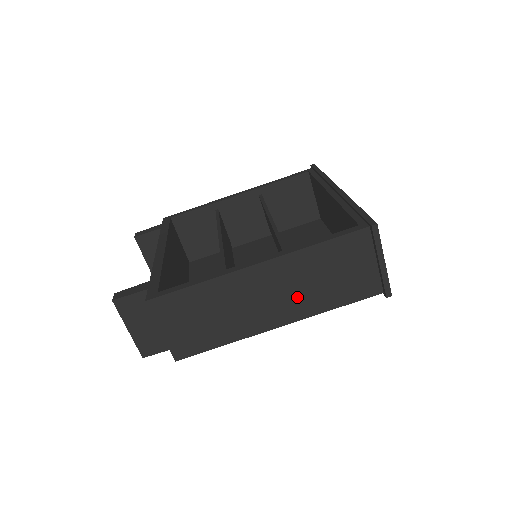
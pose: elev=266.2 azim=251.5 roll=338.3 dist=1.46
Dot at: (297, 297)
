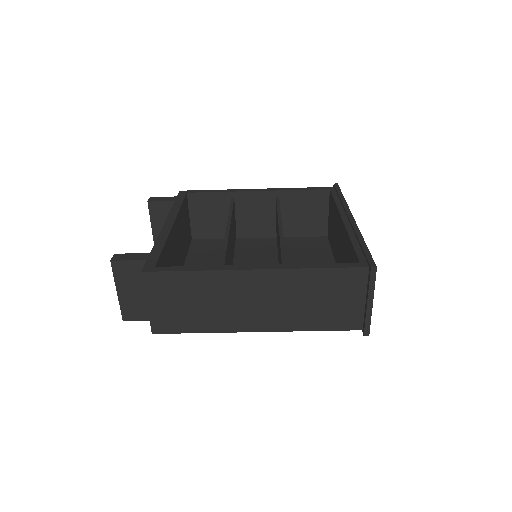
Dot at: (282, 310)
